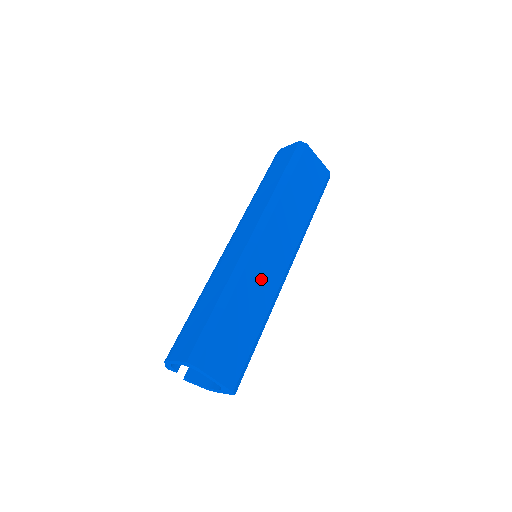
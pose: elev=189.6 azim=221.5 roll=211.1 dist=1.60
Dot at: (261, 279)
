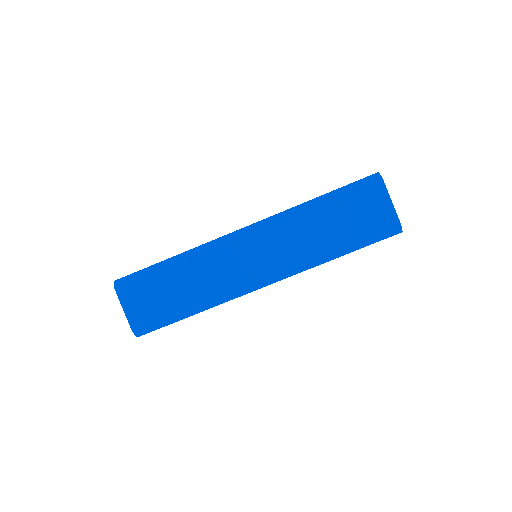
Dot at: (221, 269)
